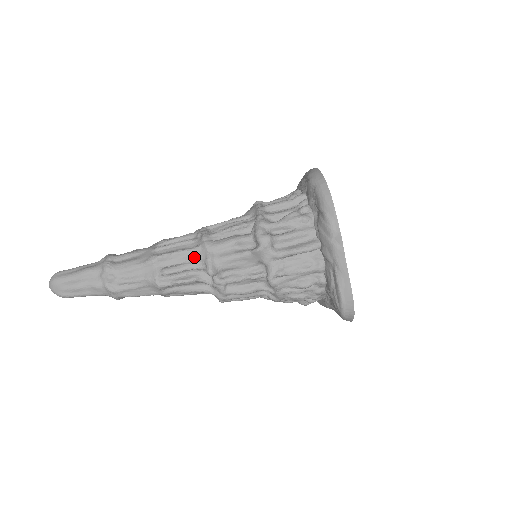
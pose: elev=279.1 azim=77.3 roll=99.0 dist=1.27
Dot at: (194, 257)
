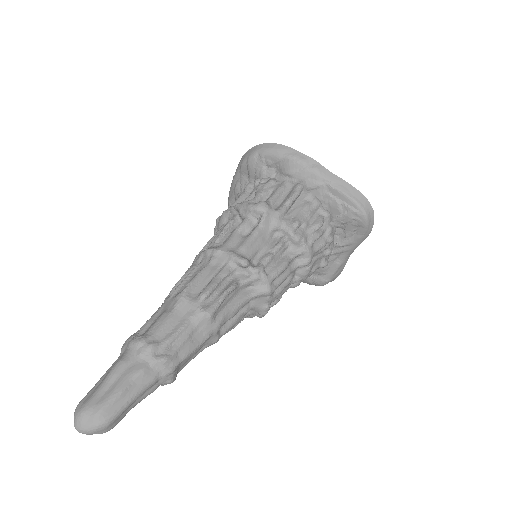
Dot at: (217, 267)
